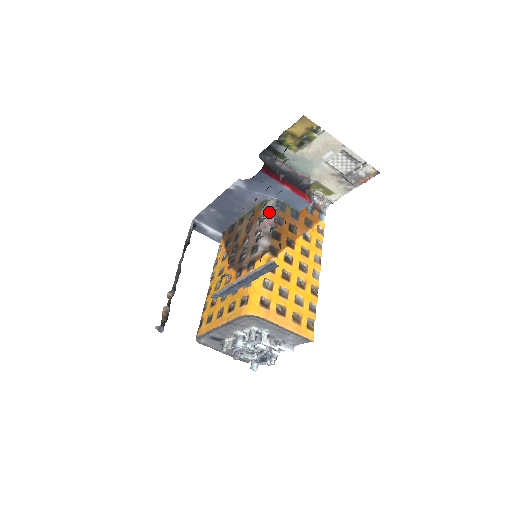
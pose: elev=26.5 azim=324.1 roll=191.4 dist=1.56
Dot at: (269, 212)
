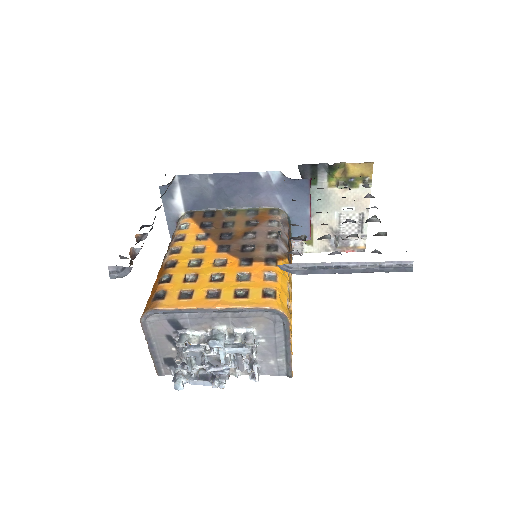
Dot at: (283, 222)
